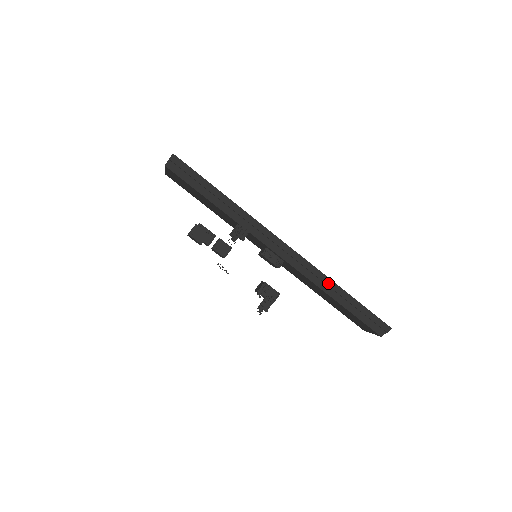
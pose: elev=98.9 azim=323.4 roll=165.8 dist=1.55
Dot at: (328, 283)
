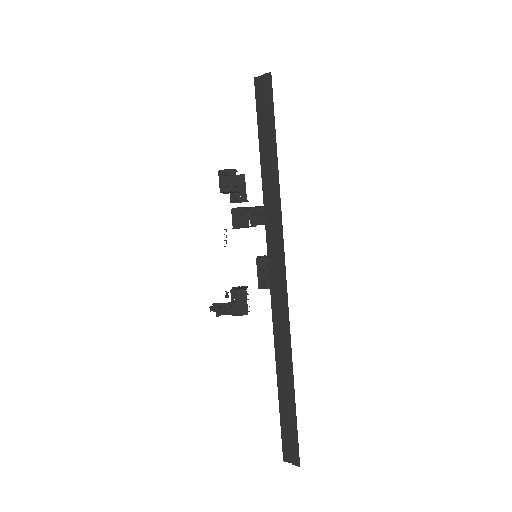
Dot at: (286, 354)
